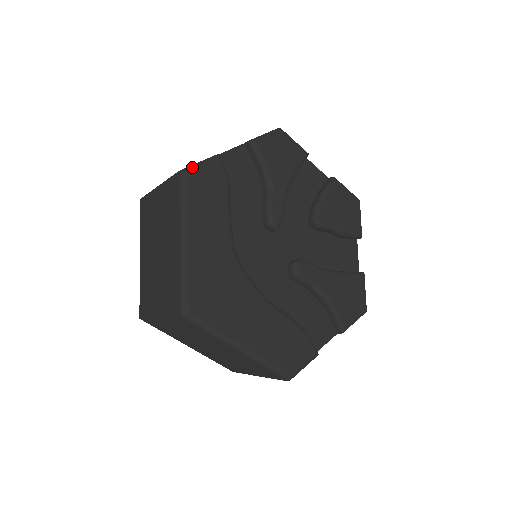
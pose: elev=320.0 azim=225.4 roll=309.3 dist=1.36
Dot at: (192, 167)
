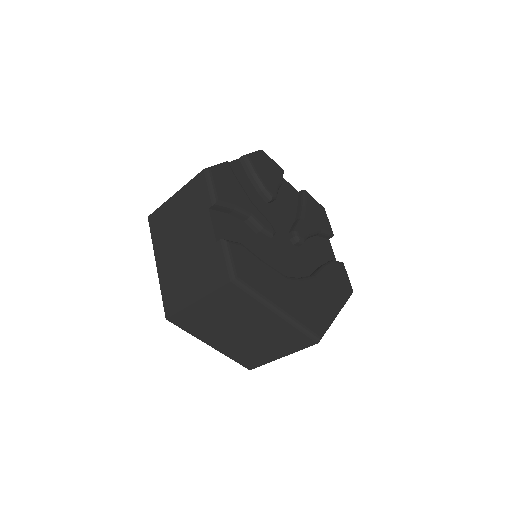
Dot at: (232, 269)
